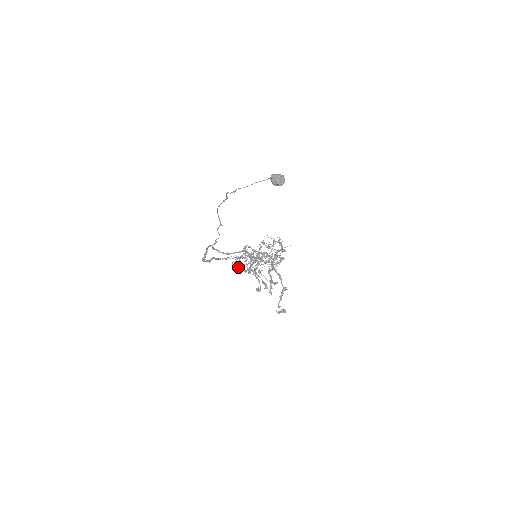
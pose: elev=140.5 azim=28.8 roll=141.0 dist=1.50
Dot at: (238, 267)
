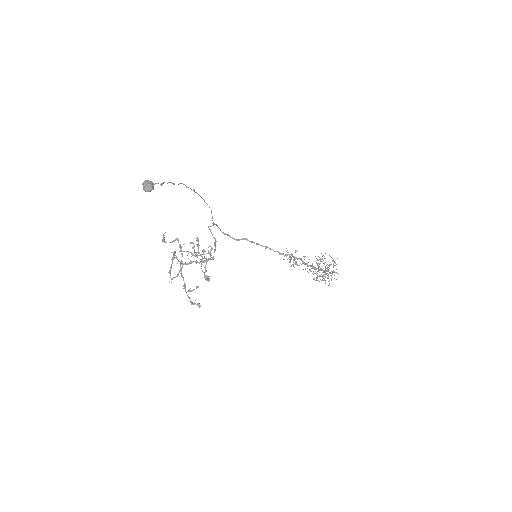
Dot at: (181, 247)
